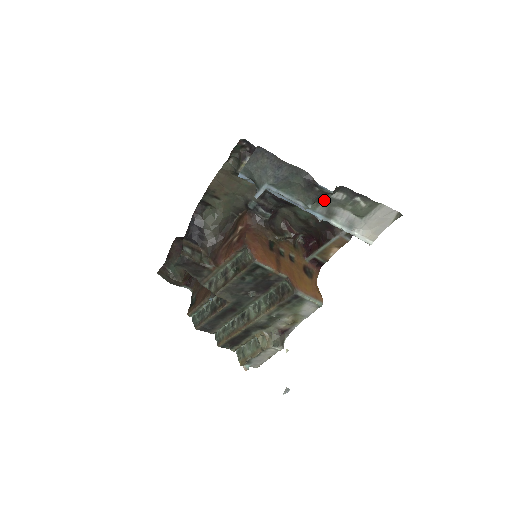
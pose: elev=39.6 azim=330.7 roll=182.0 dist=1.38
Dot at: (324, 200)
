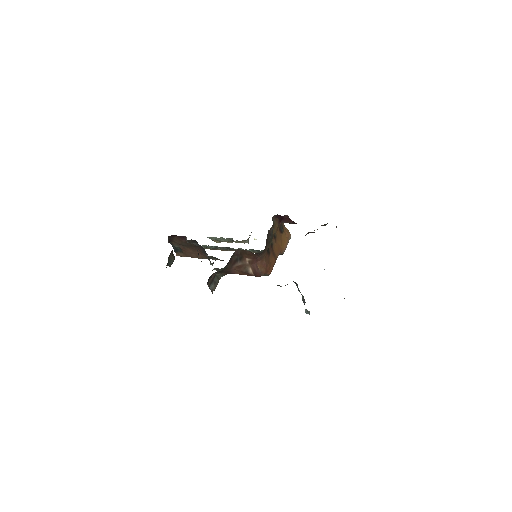
Dot at: occluded
